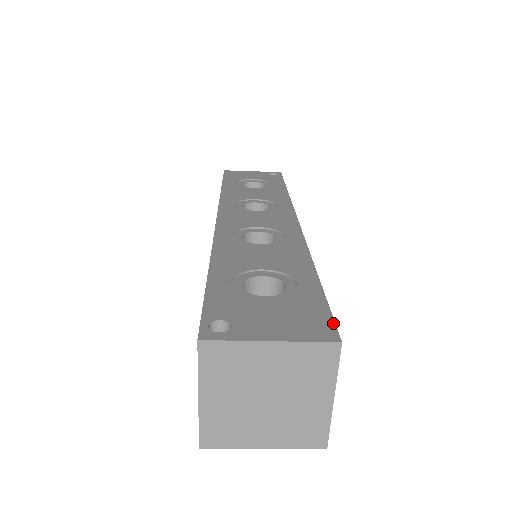
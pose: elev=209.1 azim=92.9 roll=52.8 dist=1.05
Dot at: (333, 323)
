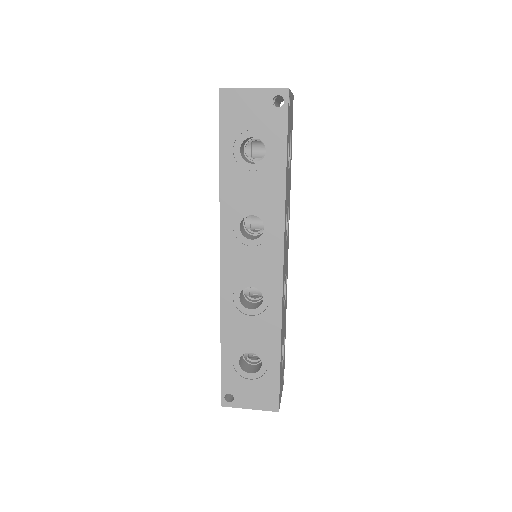
Dot at: (278, 399)
